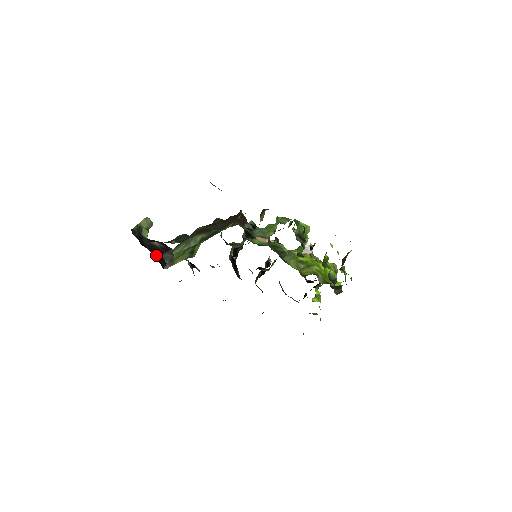
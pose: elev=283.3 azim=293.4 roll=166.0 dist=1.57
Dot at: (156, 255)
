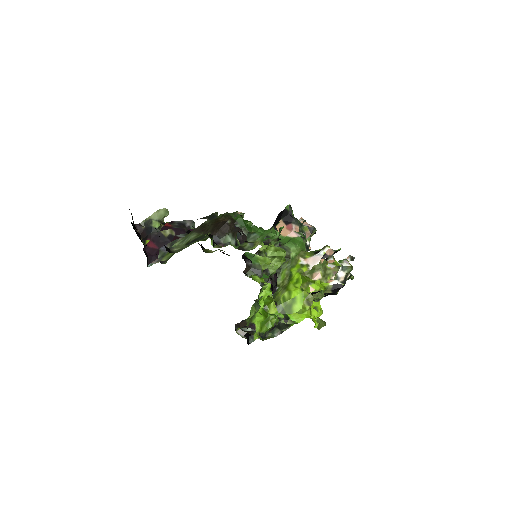
Dot at: (153, 248)
